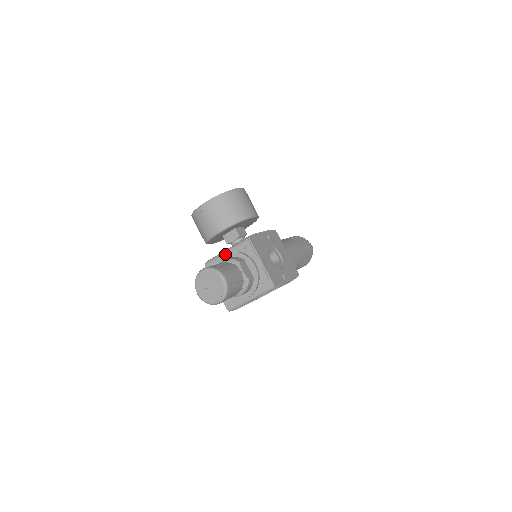
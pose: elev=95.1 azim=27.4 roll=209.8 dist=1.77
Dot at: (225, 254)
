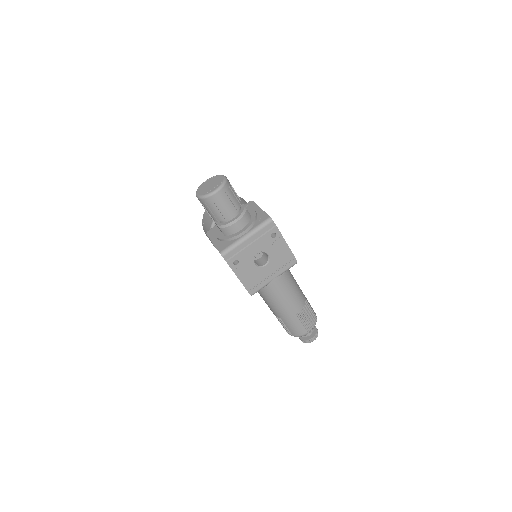
Dot at: occluded
